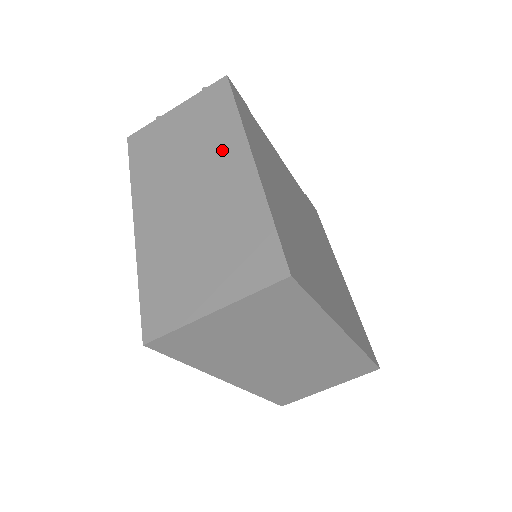
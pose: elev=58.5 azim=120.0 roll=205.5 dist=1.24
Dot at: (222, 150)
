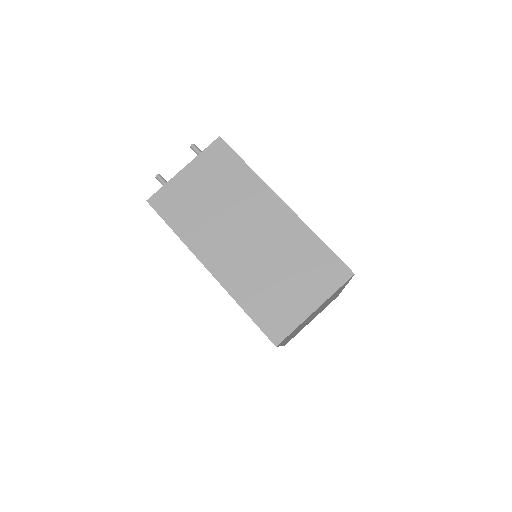
Dot at: (255, 200)
